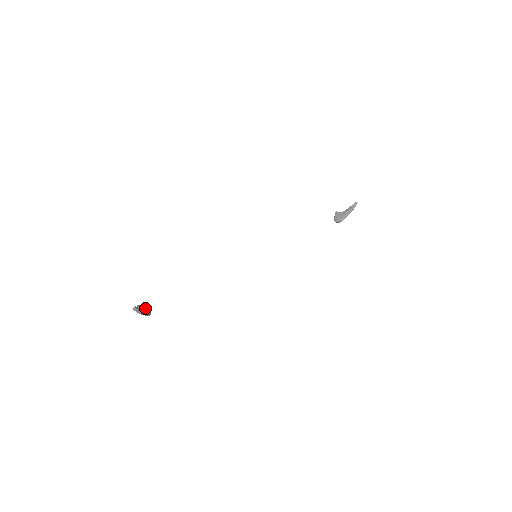
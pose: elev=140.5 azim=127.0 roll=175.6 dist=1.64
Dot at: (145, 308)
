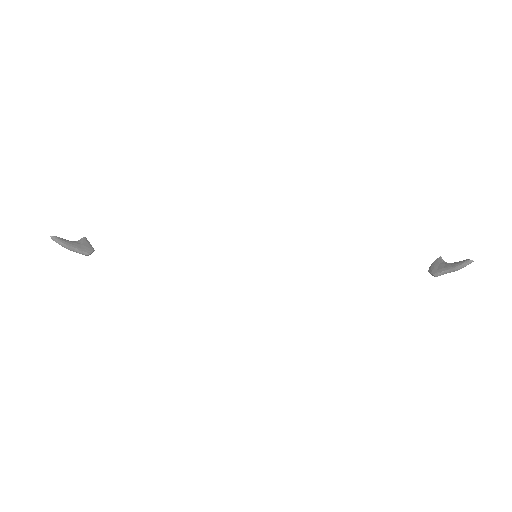
Dot at: (87, 245)
